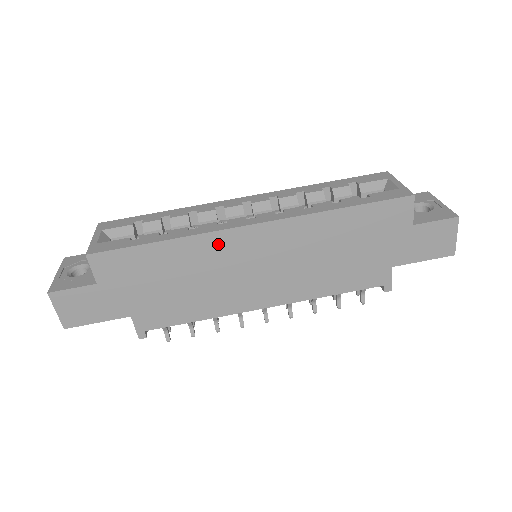
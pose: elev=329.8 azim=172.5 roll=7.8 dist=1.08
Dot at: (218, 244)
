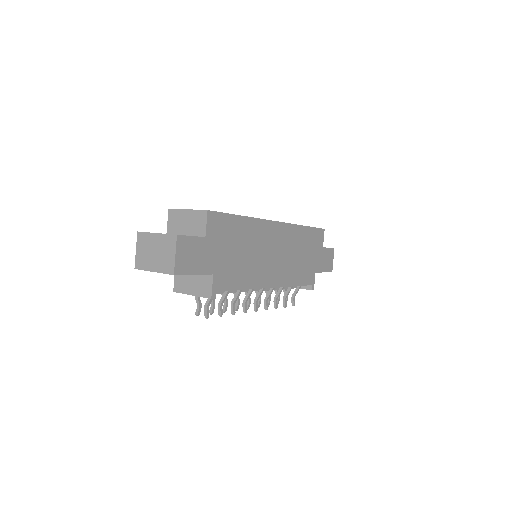
Dot at: (263, 229)
